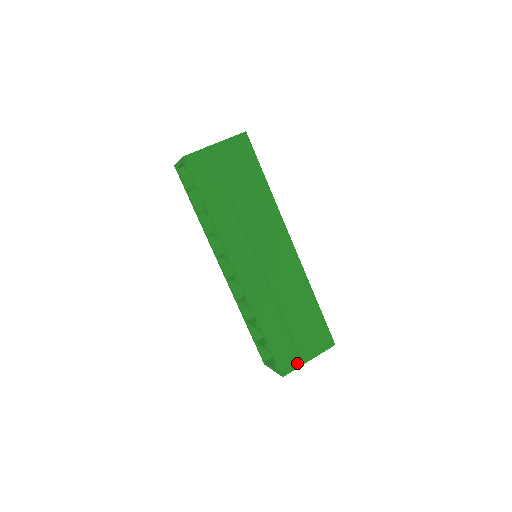
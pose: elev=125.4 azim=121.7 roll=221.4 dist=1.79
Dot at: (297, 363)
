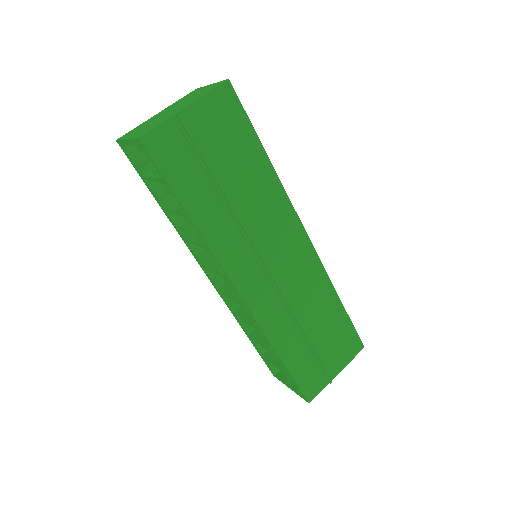
Dot at: (324, 382)
